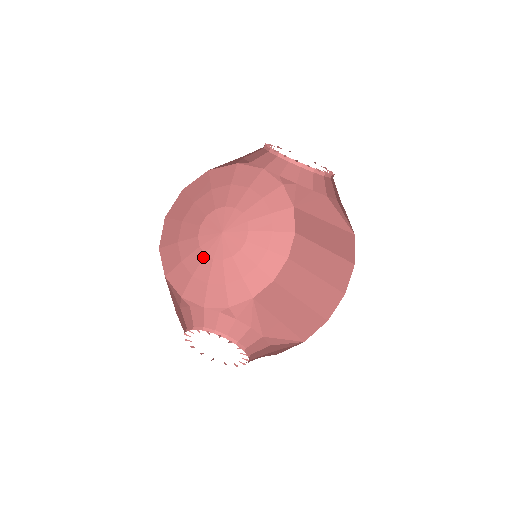
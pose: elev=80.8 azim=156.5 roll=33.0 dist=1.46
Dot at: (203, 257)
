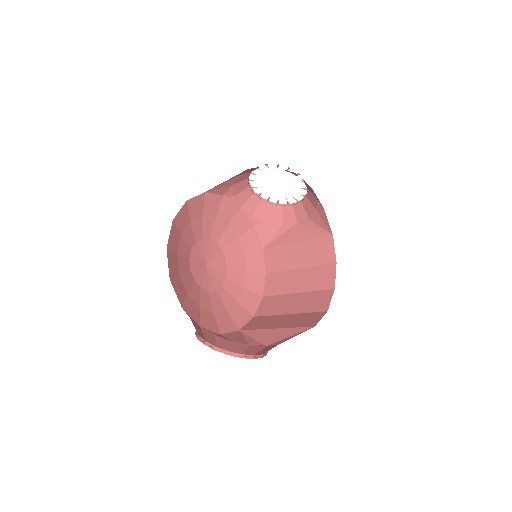
Dot at: (193, 282)
